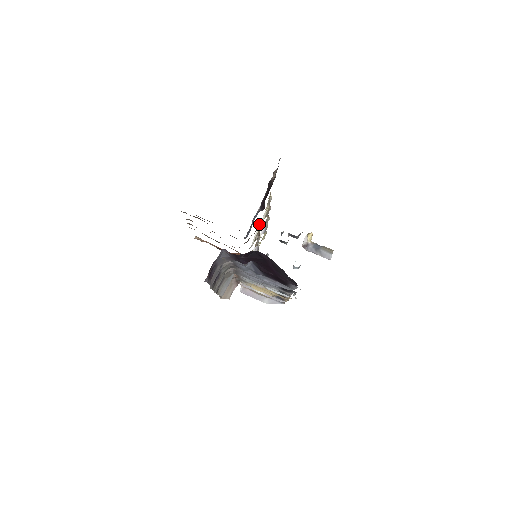
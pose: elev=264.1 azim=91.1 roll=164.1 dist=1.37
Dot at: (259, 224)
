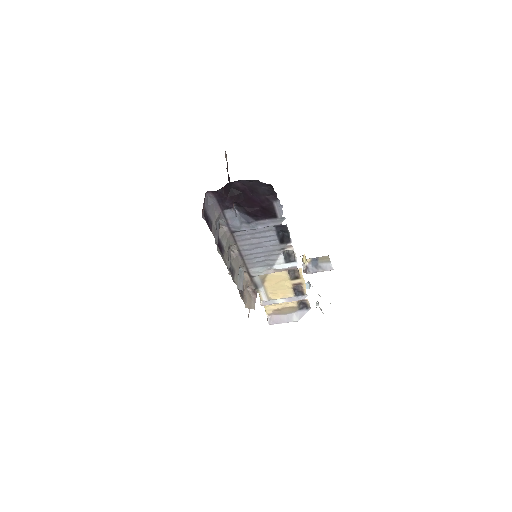
Dot at: occluded
